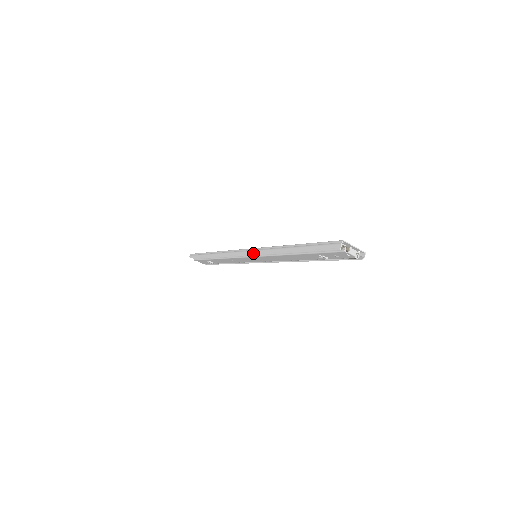
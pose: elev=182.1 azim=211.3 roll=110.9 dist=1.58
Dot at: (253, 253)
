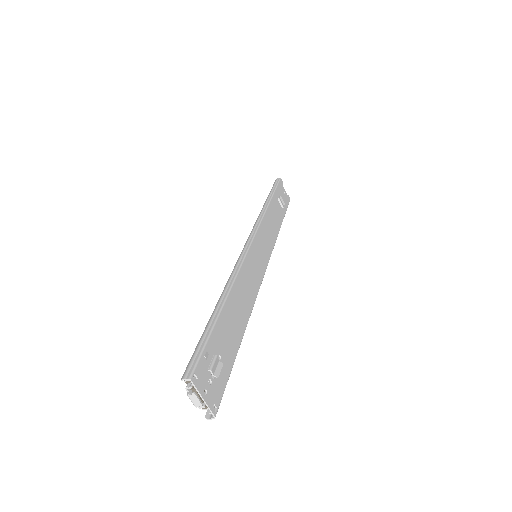
Dot at: (241, 252)
